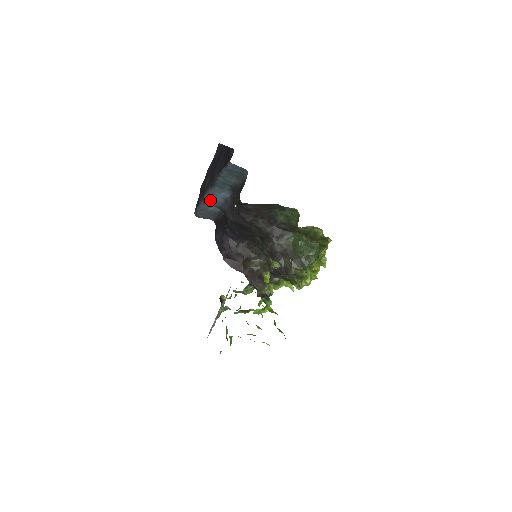
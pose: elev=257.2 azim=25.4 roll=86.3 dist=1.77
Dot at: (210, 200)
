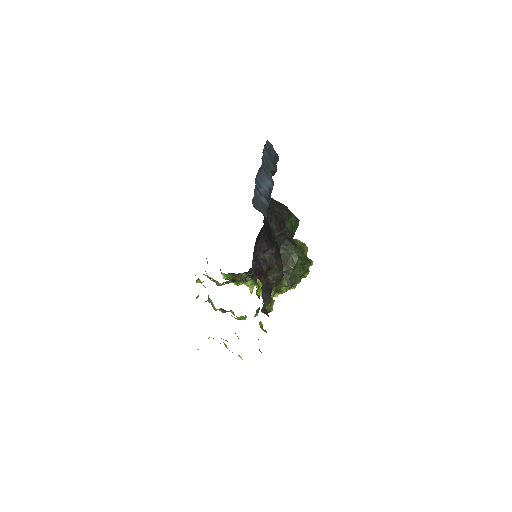
Dot at: (259, 186)
